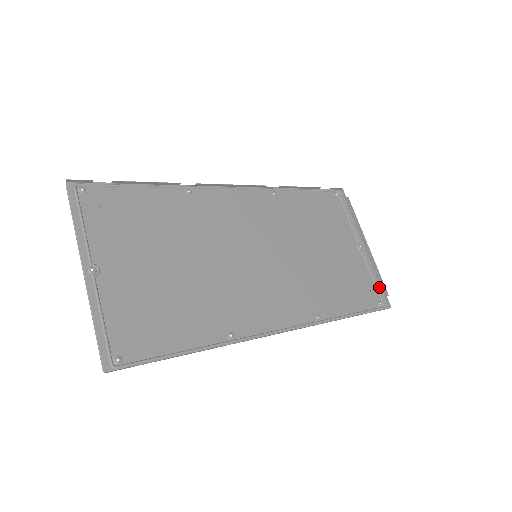
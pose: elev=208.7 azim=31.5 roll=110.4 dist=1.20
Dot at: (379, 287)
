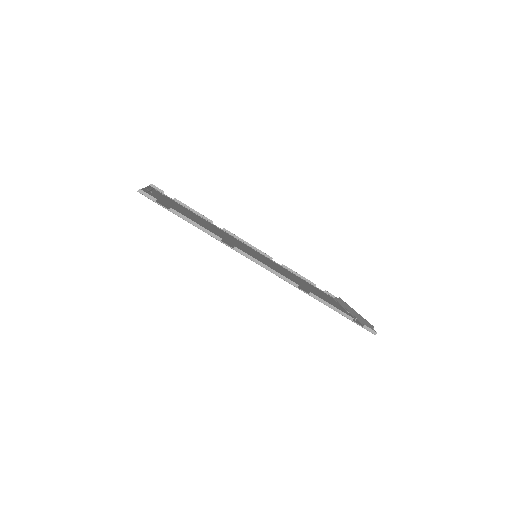
Dot at: occluded
